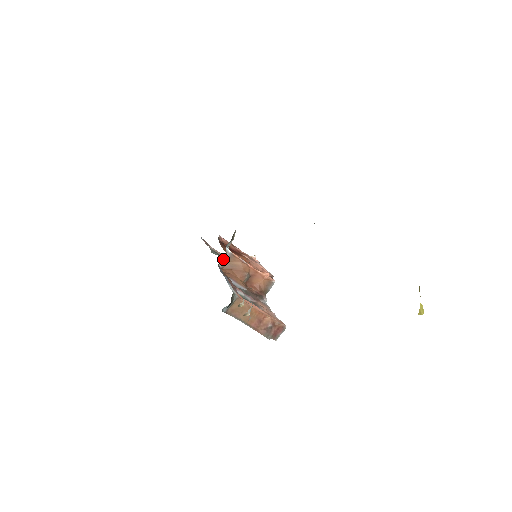
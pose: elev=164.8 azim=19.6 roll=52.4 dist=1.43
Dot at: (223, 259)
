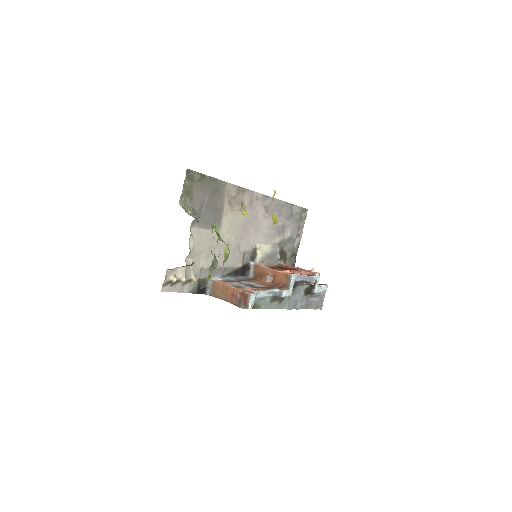
Dot at: (250, 271)
